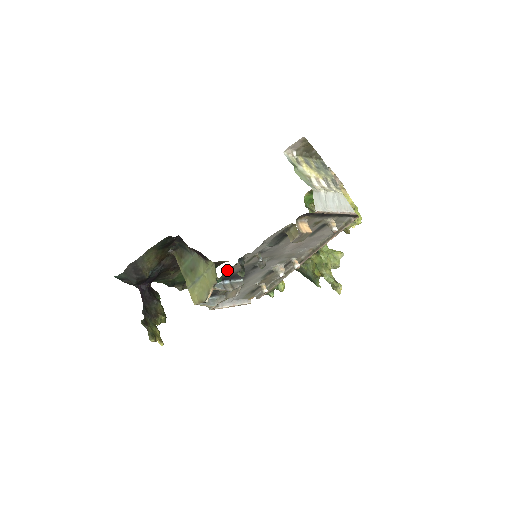
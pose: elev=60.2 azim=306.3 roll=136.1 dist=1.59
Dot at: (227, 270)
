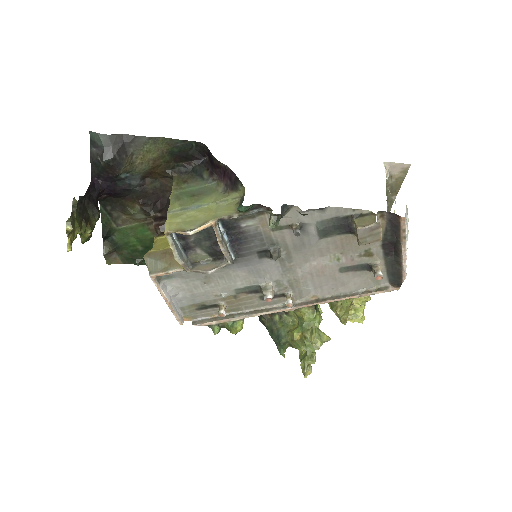
Dot at: (253, 212)
